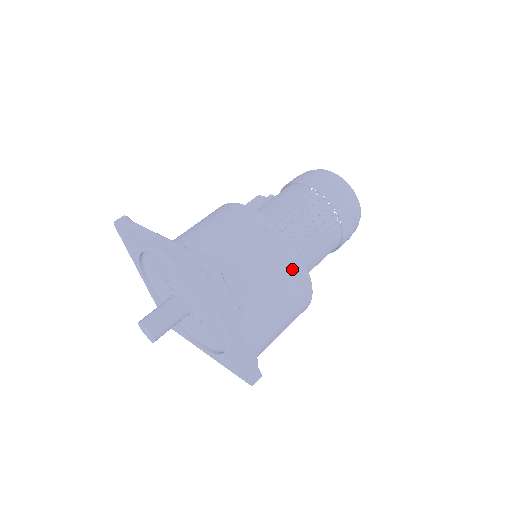
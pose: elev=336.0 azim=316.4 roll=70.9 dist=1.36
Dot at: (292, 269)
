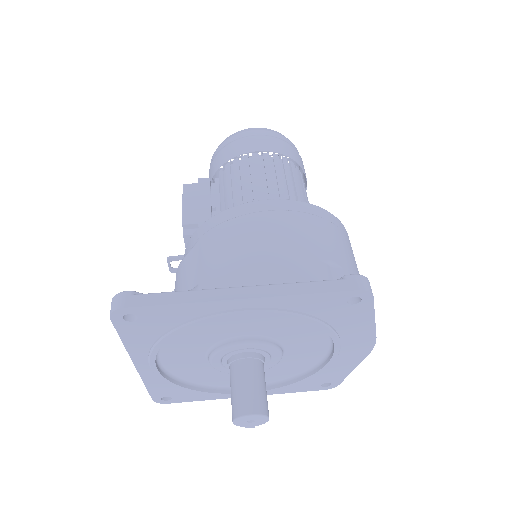
Dot at: (351, 247)
